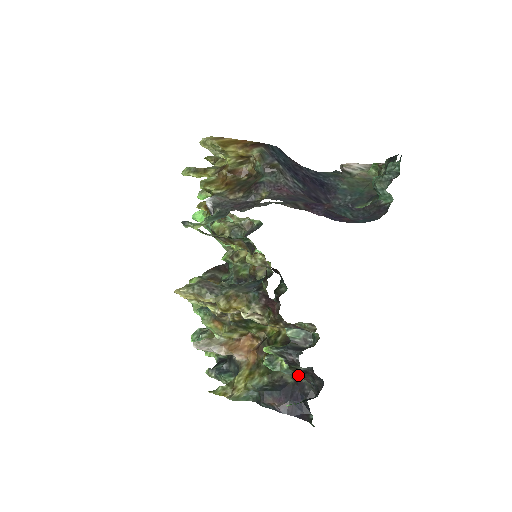
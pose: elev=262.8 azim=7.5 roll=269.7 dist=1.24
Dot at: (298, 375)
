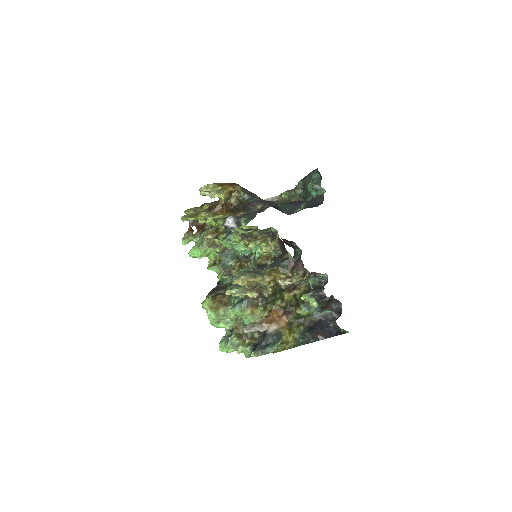
Dot at: (323, 309)
